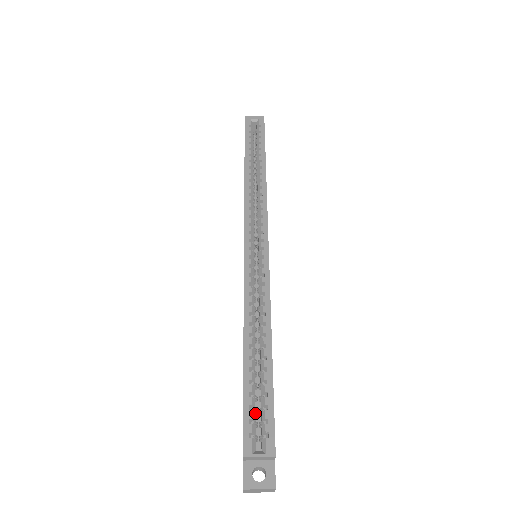
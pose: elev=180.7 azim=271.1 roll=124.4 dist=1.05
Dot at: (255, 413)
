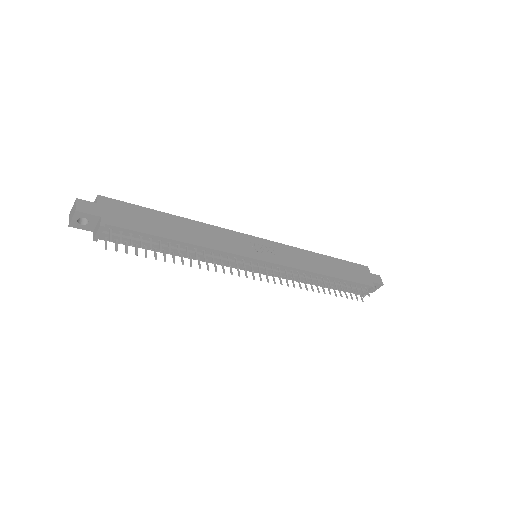
Dot at: occluded
